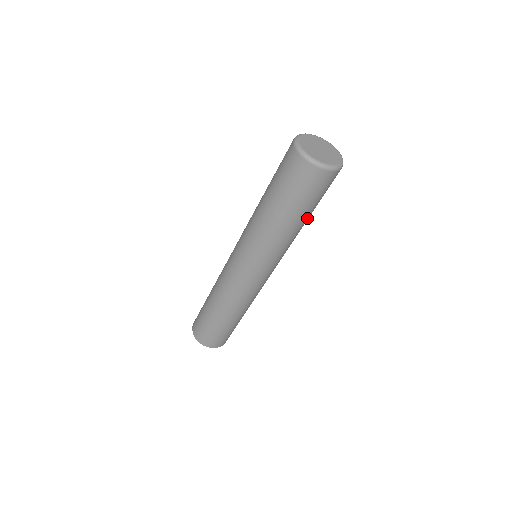
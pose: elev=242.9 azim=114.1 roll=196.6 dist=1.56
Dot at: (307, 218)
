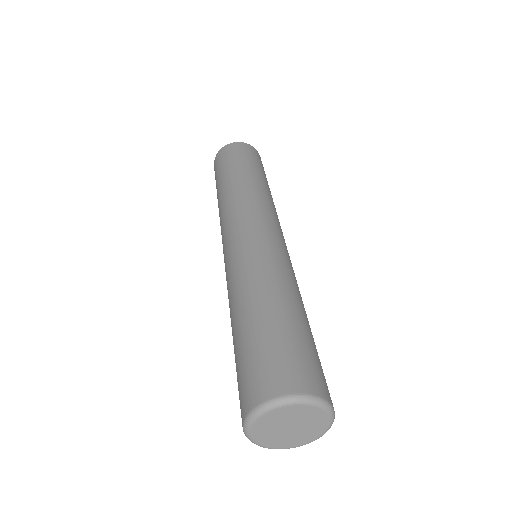
Dot at: occluded
